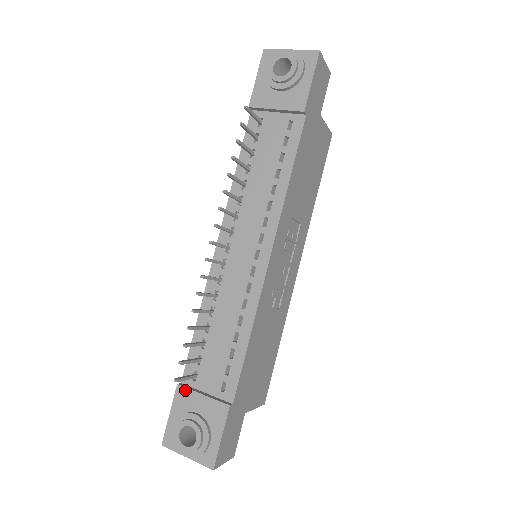
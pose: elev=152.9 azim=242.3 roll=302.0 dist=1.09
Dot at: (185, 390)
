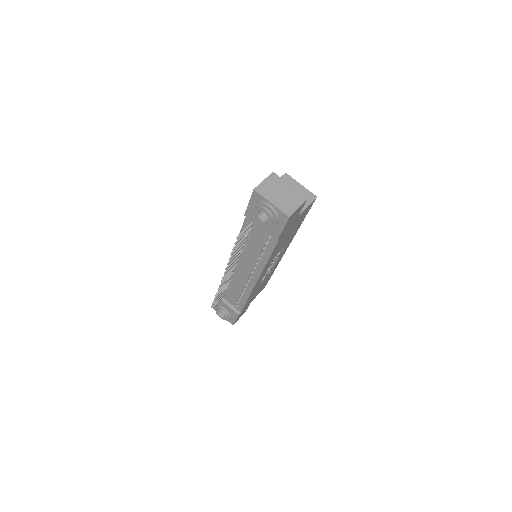
Dot at: occluded
